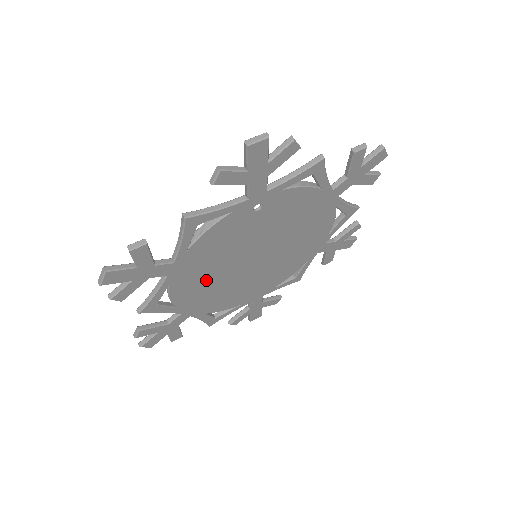
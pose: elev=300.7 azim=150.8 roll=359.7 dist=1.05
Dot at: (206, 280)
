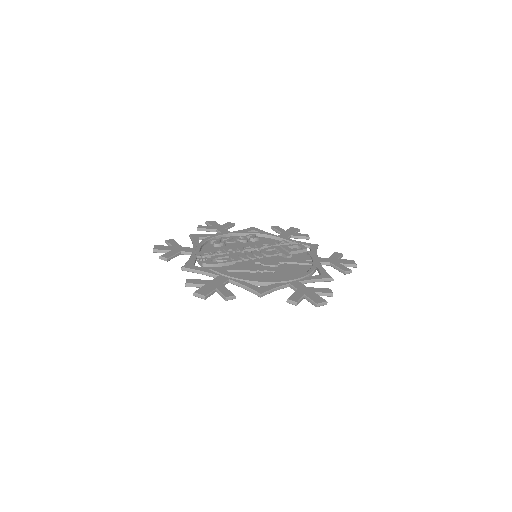
Dot at: occluded
